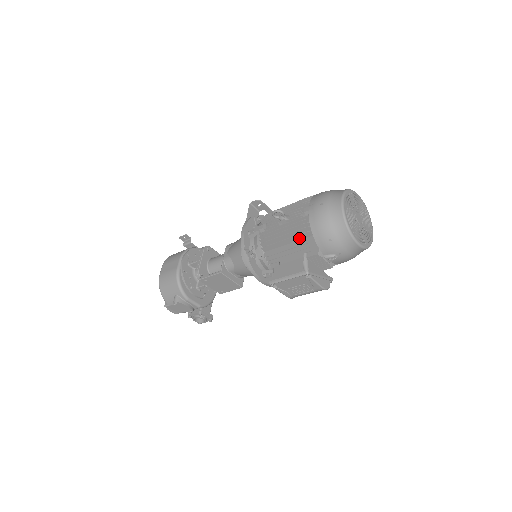
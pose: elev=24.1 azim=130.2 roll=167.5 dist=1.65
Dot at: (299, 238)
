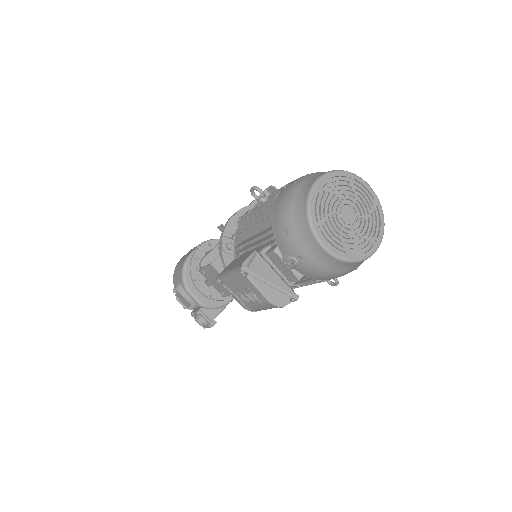
Dot at: (264, 226)
